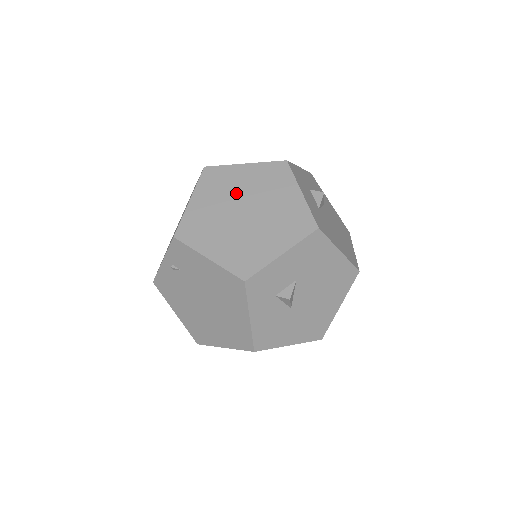
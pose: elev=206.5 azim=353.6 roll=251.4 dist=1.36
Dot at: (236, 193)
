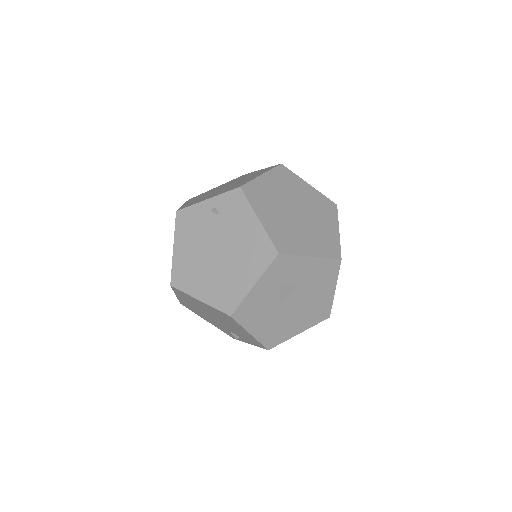
Dot at: (296, 196)
